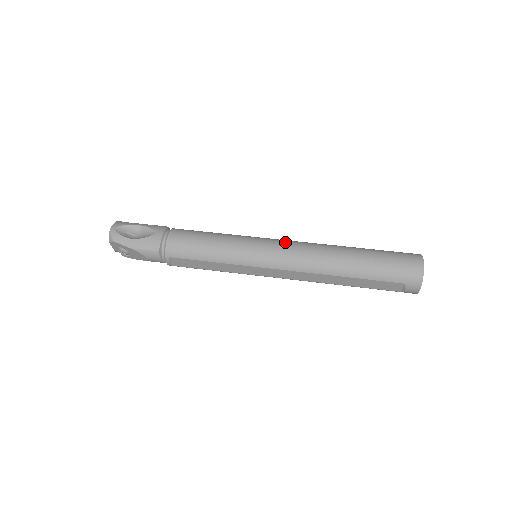
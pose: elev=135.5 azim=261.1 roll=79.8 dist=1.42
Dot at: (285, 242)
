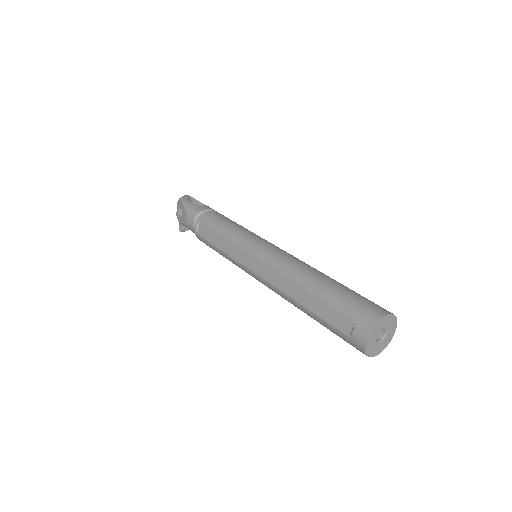
Dot at: occluded
